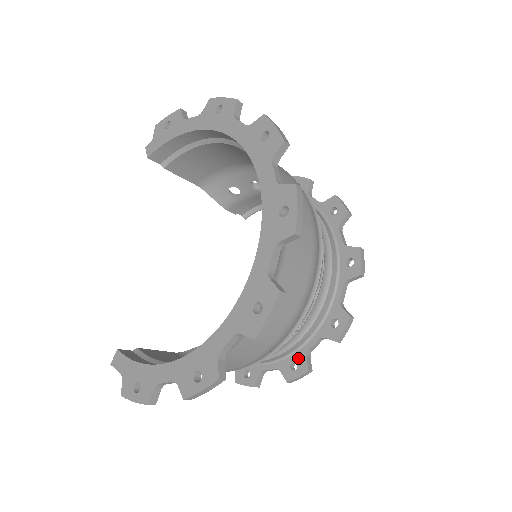
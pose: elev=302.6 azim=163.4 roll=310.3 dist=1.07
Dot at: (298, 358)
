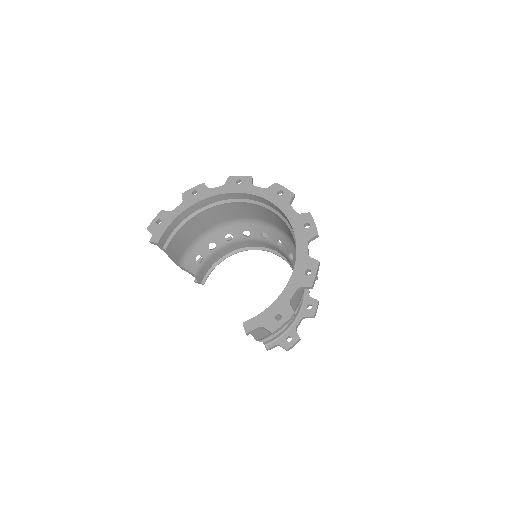
Dot at: (308, 302)
